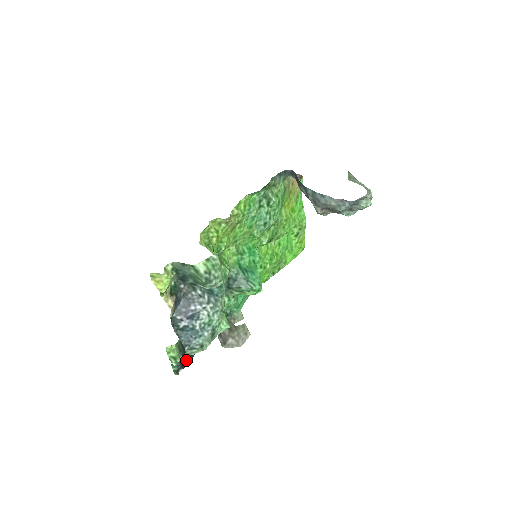
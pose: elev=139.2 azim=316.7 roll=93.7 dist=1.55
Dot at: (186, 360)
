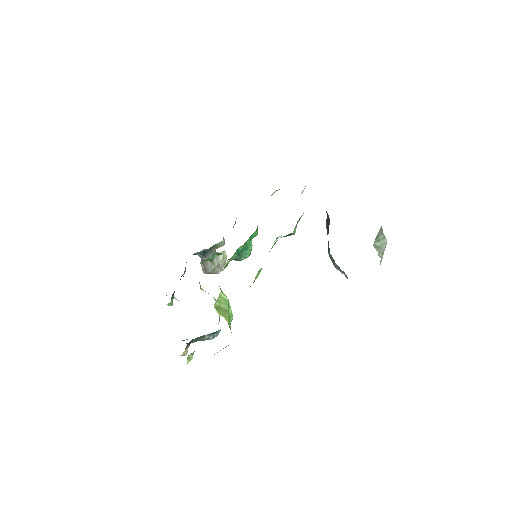
Dot at: occluded
